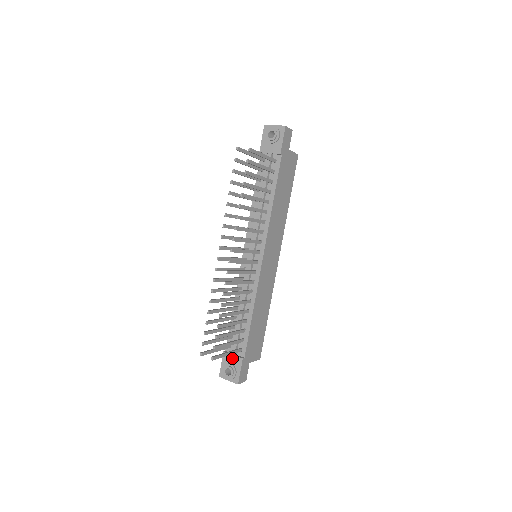
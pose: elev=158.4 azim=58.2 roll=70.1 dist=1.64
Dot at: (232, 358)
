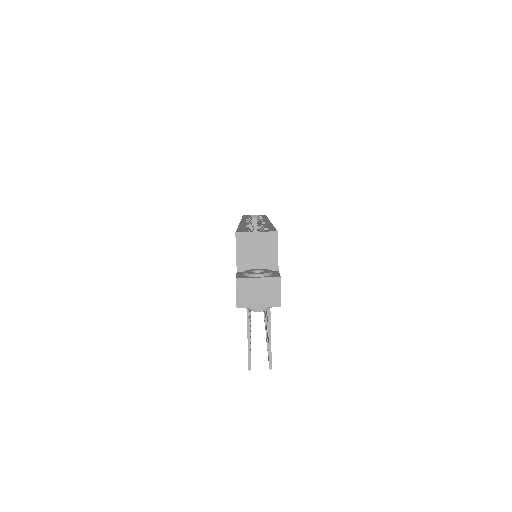
Dot at: occluded
